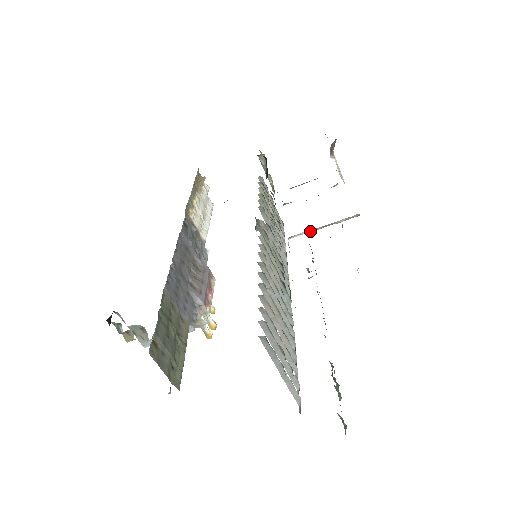
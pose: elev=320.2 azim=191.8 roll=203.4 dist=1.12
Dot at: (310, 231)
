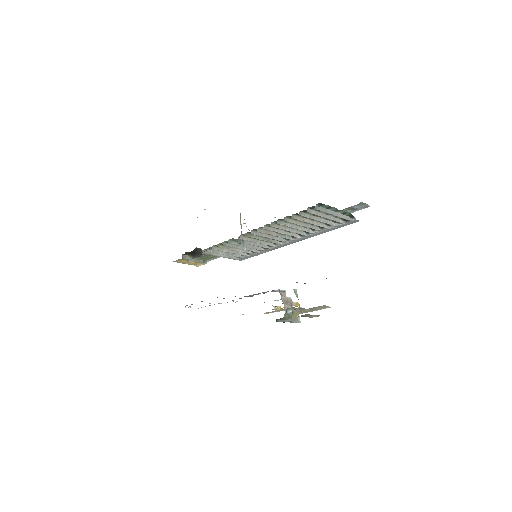
Dot at: occluded
